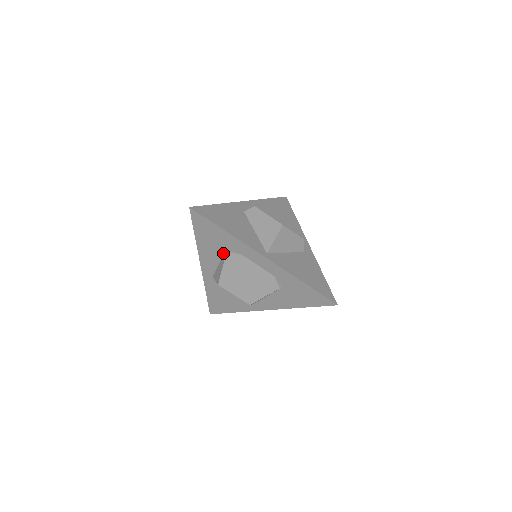
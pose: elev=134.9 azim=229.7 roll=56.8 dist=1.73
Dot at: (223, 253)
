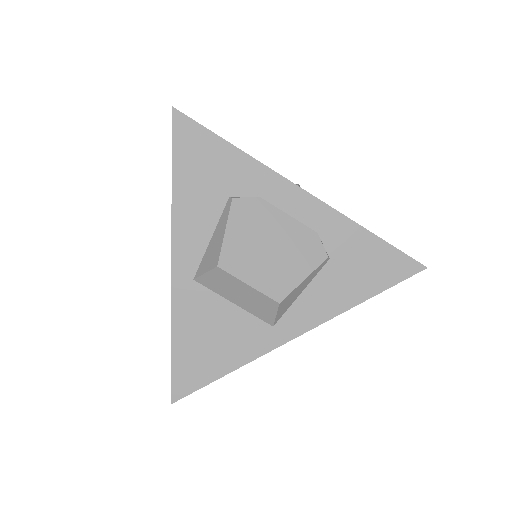
Dot at: (223, 205)
